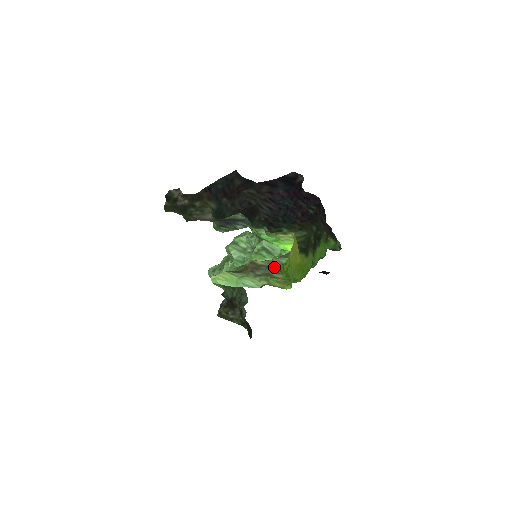
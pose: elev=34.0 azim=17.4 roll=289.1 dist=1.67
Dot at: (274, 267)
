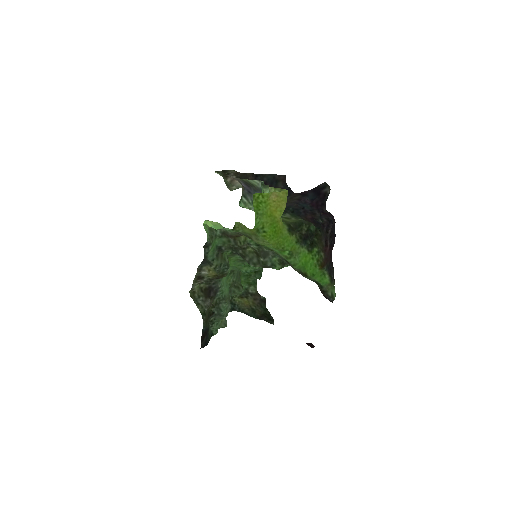
Dot at: occluded
